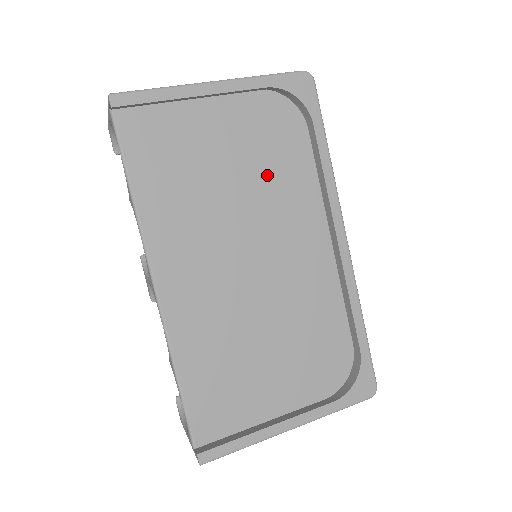
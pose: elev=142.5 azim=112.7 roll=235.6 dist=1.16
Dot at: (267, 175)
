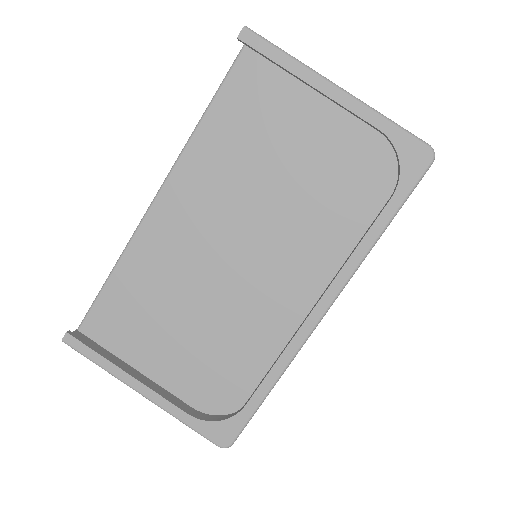
Dot at: (318, 203)
